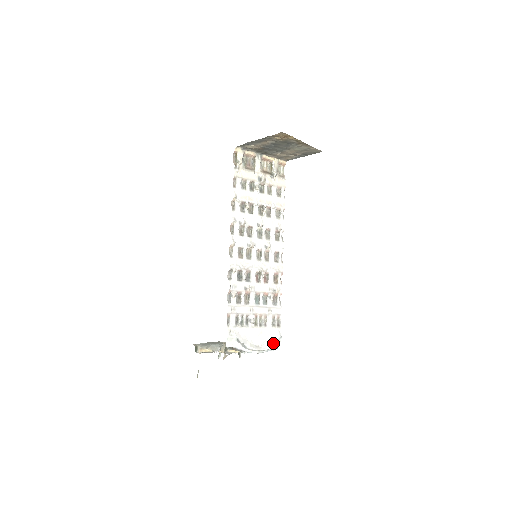
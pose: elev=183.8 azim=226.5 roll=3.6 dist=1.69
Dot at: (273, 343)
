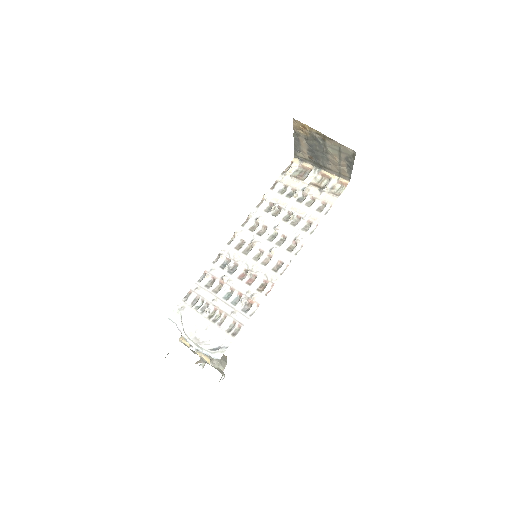
Dot at: (215, 348)
